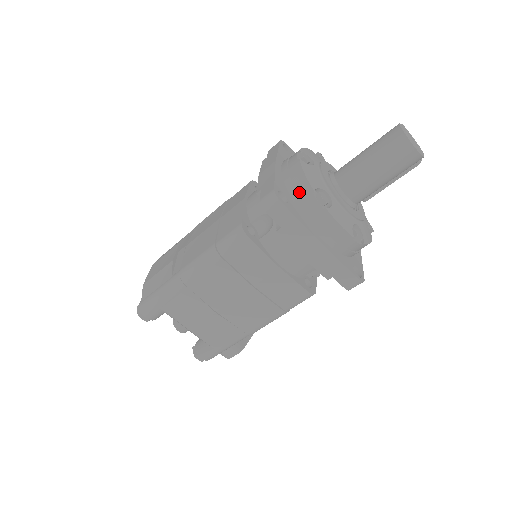
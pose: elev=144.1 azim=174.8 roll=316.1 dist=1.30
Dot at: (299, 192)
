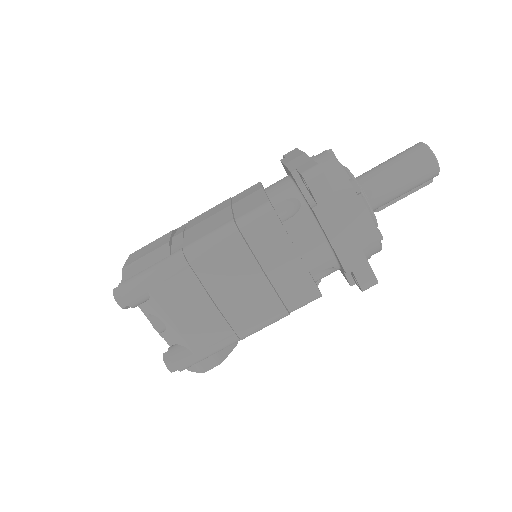
Dot at: (334, 178)
